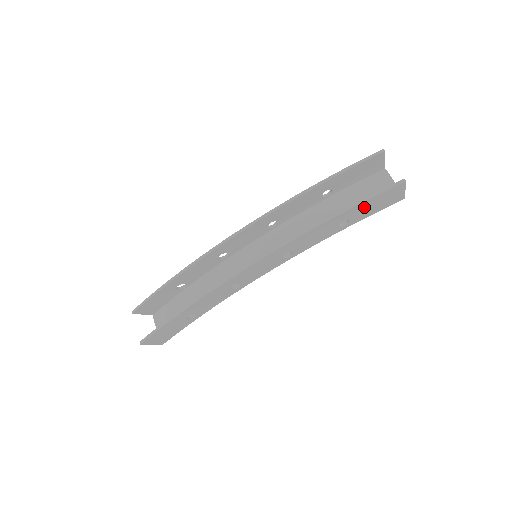
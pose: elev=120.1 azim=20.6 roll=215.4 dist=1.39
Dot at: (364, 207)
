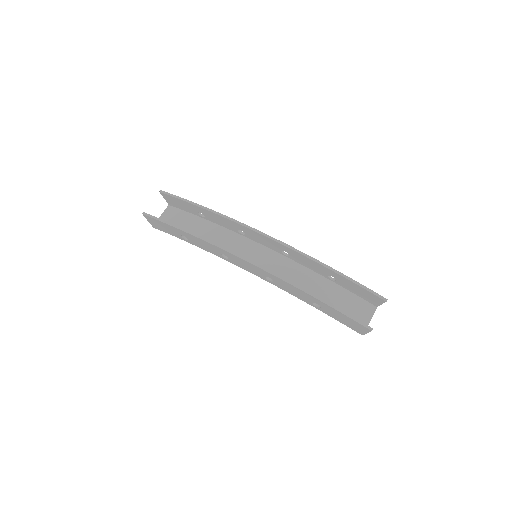
Dot at: (336, 313)
